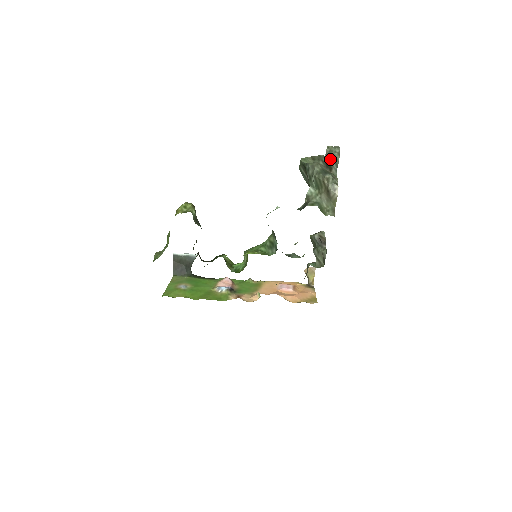
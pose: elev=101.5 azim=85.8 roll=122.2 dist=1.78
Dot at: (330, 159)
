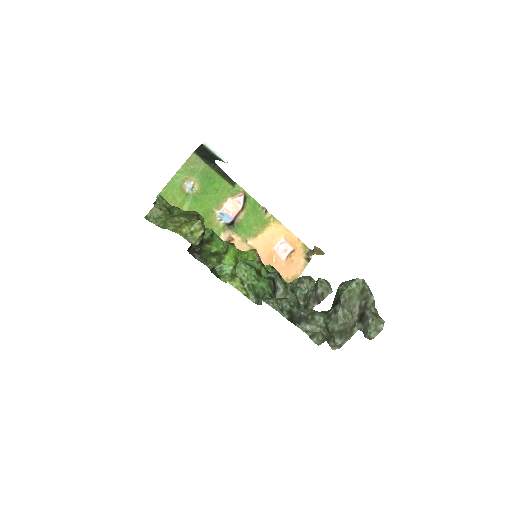
Dot at: (365, 322)
